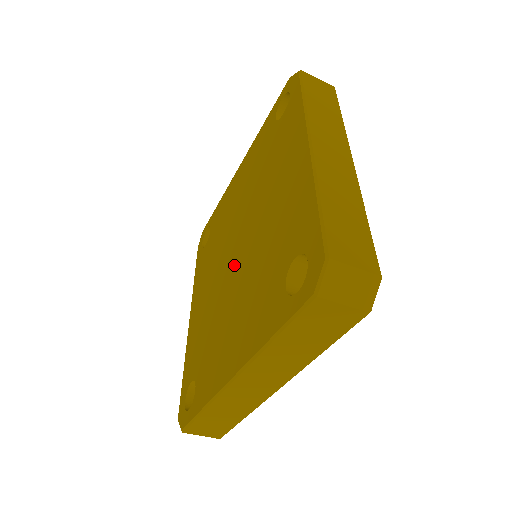
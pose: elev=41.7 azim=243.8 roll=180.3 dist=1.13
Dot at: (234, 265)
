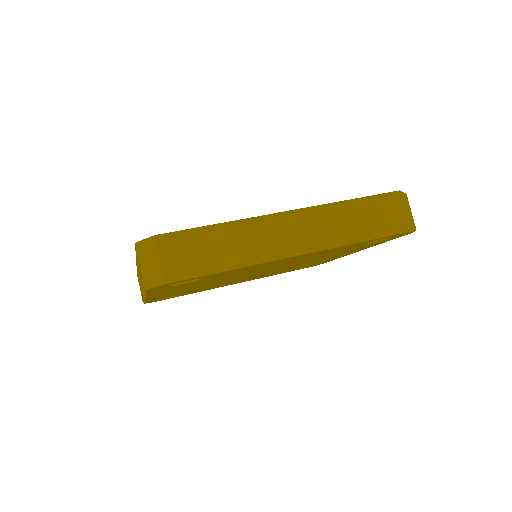
Dot at: occluded
